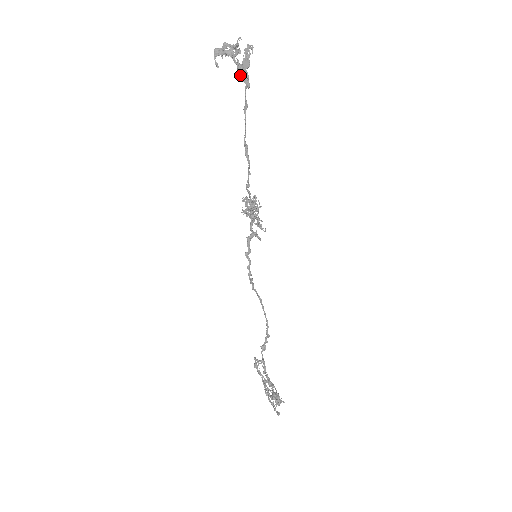
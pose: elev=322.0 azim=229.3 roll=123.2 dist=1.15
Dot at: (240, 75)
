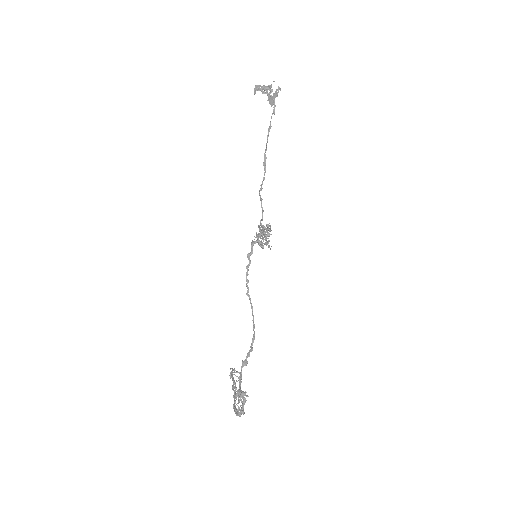
Dot at: (269, 101)
